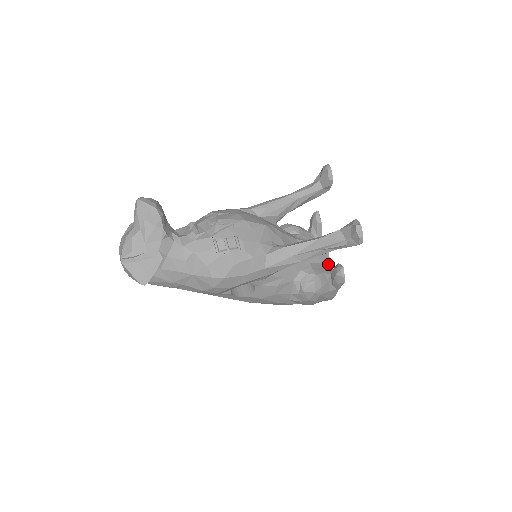
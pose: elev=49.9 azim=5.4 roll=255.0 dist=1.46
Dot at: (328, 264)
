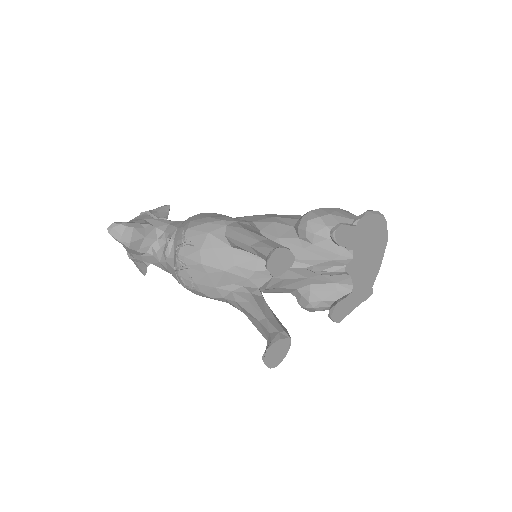
Dot at: (346, 283)
